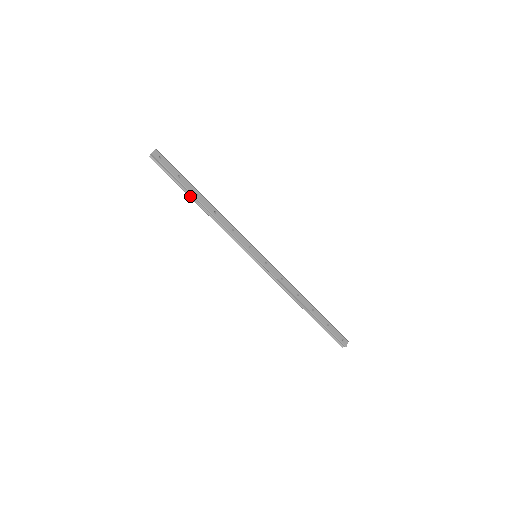
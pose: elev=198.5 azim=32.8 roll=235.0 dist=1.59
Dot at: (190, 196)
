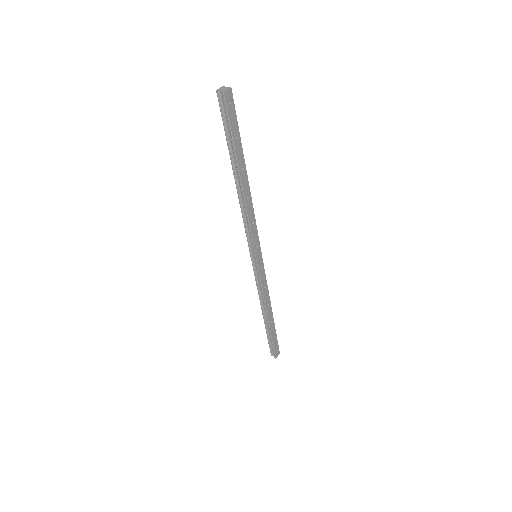
Dot at: (233, 165)
